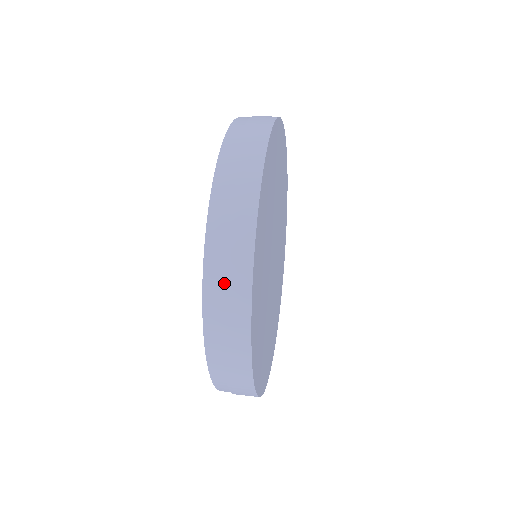
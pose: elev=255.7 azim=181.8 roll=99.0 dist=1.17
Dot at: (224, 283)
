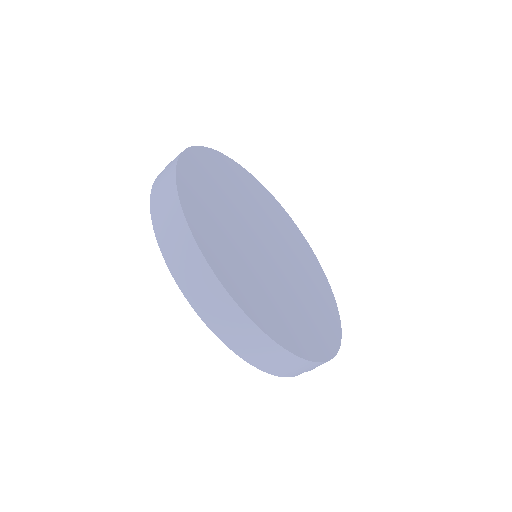
Dot at: (183, 264)
